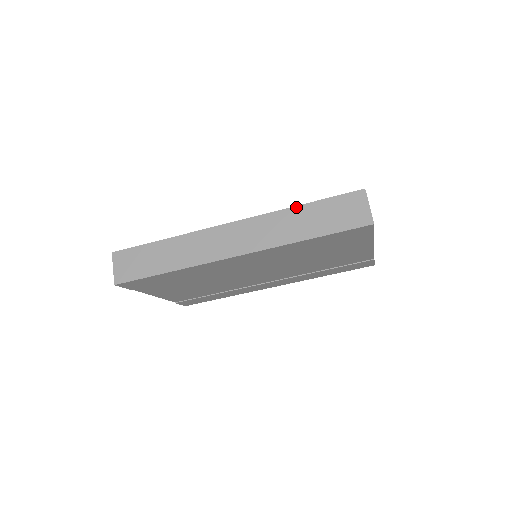
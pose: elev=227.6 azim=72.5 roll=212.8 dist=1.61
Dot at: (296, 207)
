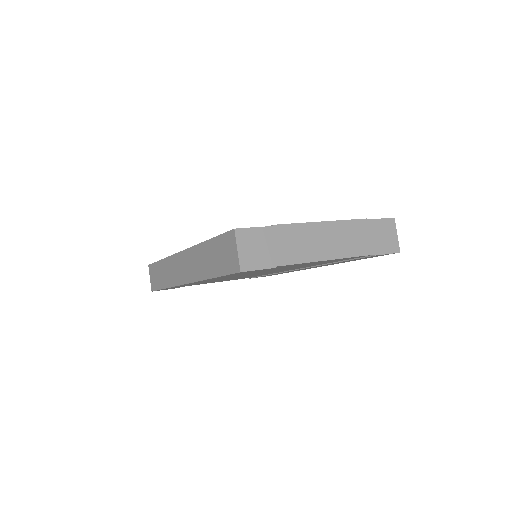
Dot at: (204, 243)
